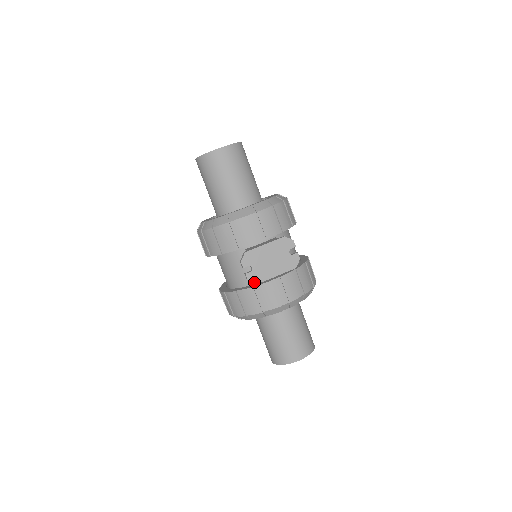
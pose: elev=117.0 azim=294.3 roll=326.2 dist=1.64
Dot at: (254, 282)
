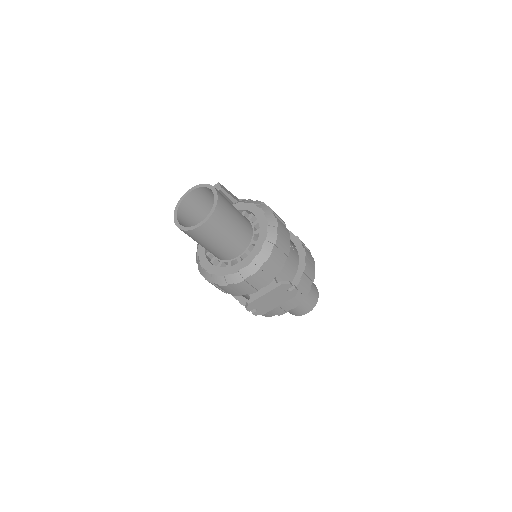
Dot at: occluded
